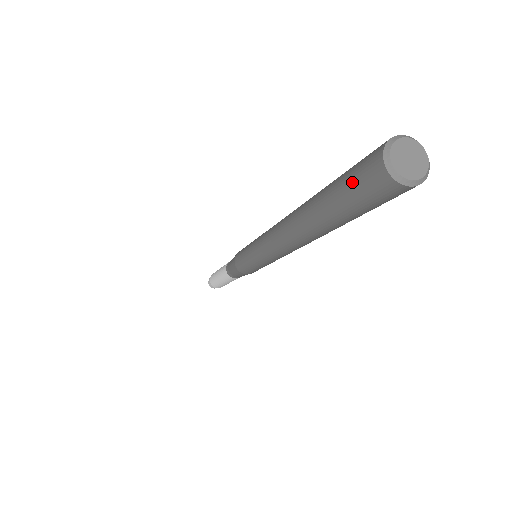
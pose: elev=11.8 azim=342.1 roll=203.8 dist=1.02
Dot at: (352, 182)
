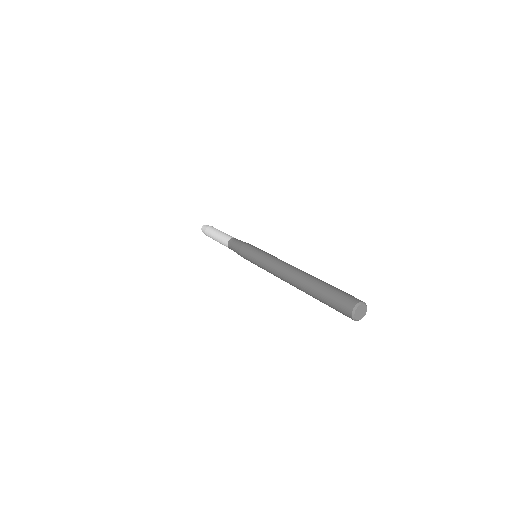
Dot at: occluded
